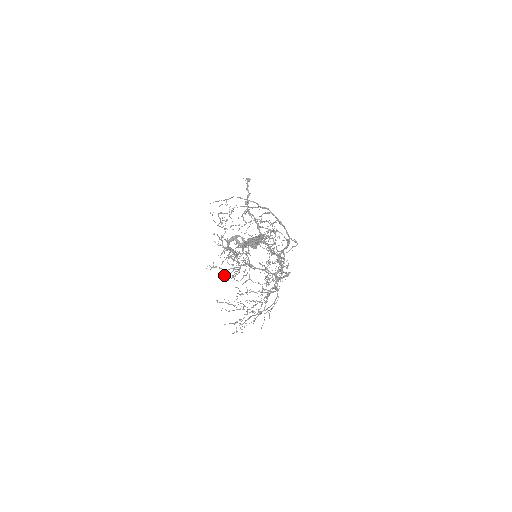
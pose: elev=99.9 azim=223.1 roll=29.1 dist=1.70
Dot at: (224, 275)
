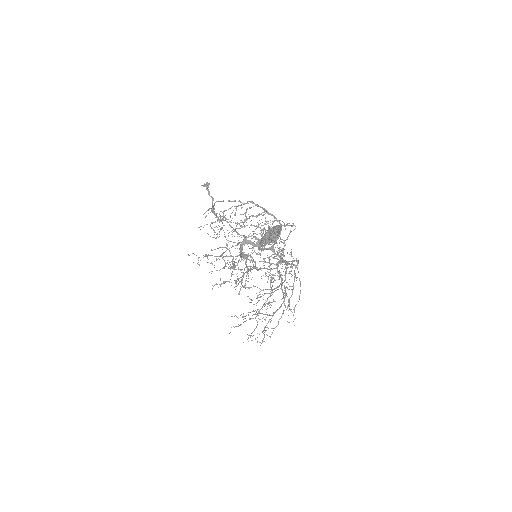
Dot at: occluded
